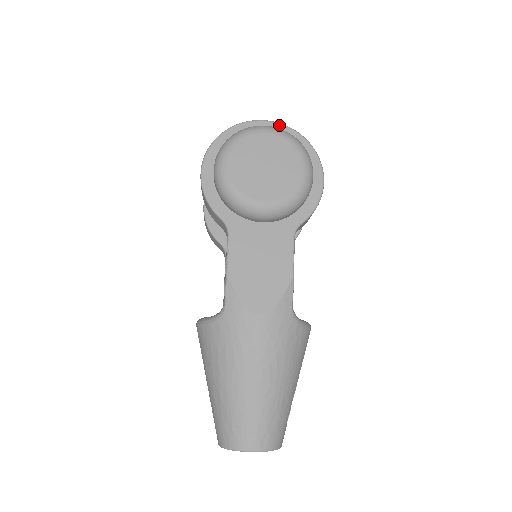
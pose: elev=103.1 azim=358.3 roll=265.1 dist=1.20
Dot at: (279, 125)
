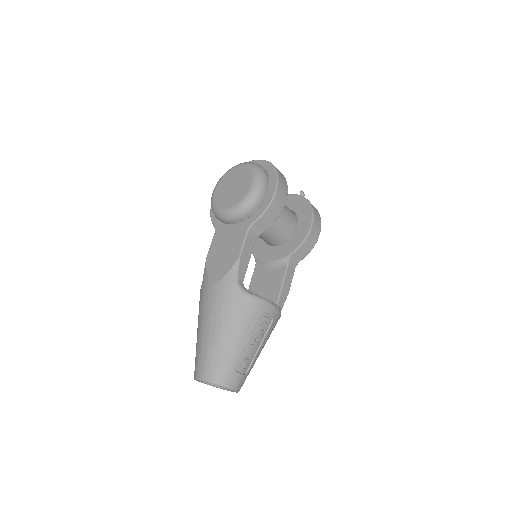
Dot at: (260, 161)
